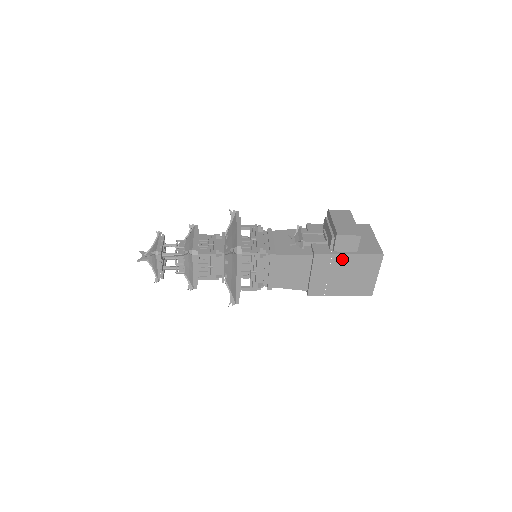
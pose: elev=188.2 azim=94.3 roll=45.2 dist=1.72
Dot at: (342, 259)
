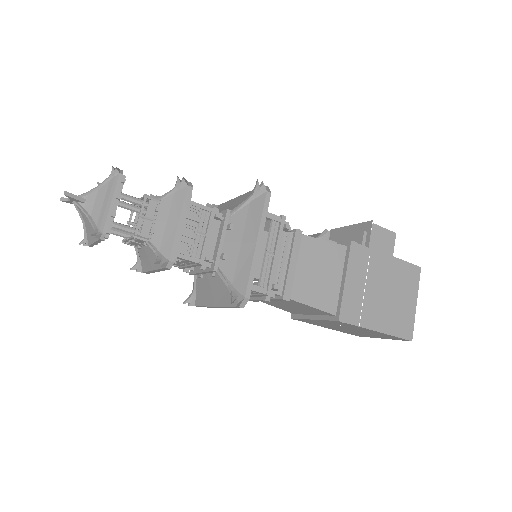
Dot at: (380, 261)
